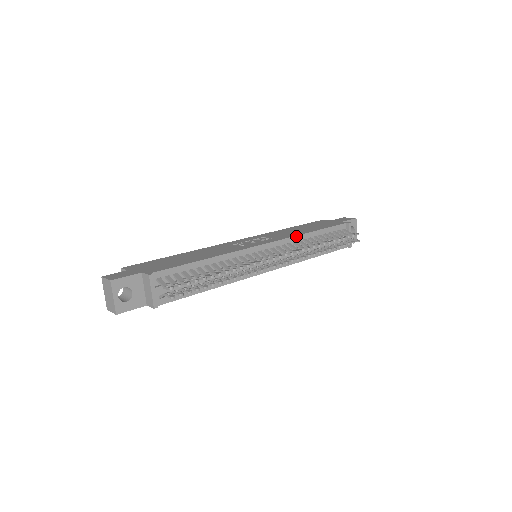
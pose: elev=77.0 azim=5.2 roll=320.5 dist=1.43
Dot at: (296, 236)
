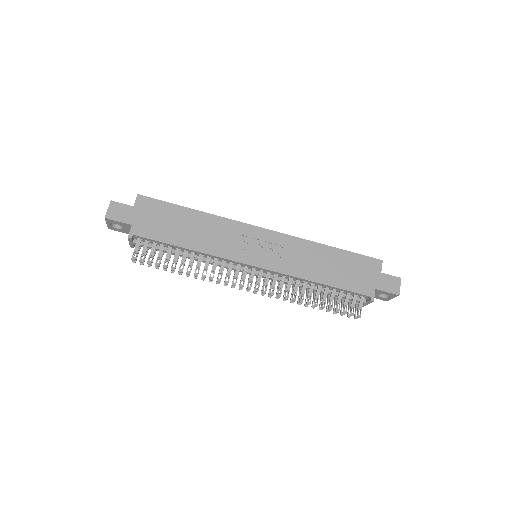
Dot at: (296, 277)
